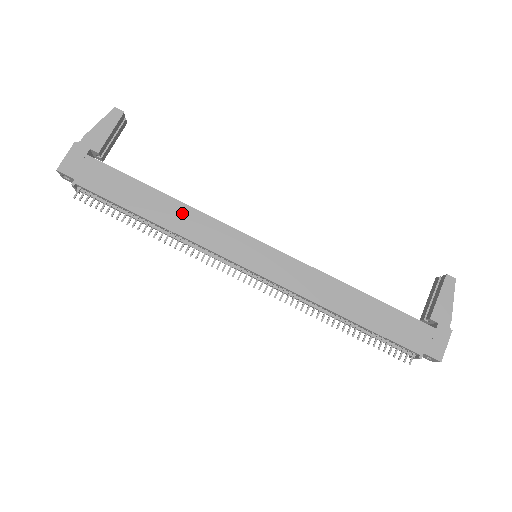
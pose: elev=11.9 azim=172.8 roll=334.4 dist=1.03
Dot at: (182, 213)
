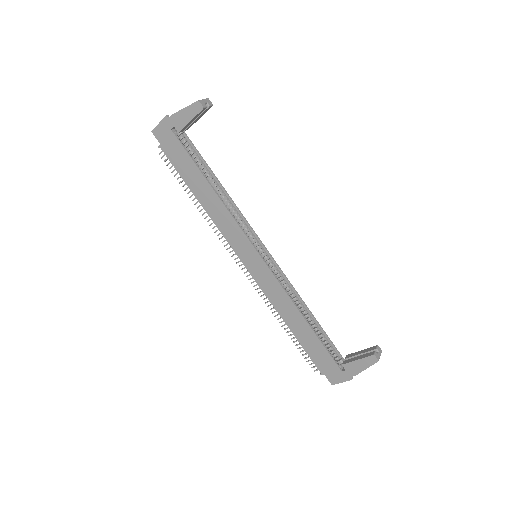
Dot at: (217, 206)
